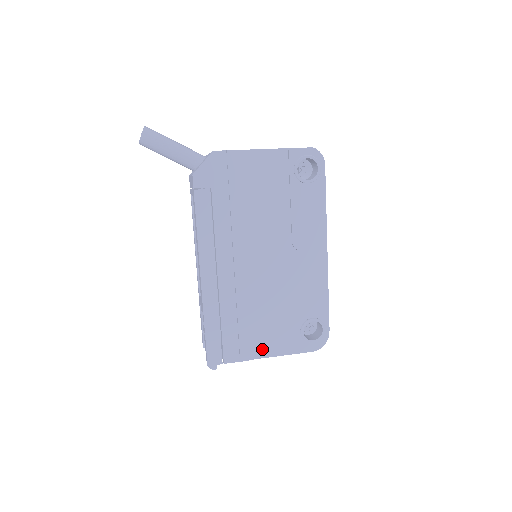
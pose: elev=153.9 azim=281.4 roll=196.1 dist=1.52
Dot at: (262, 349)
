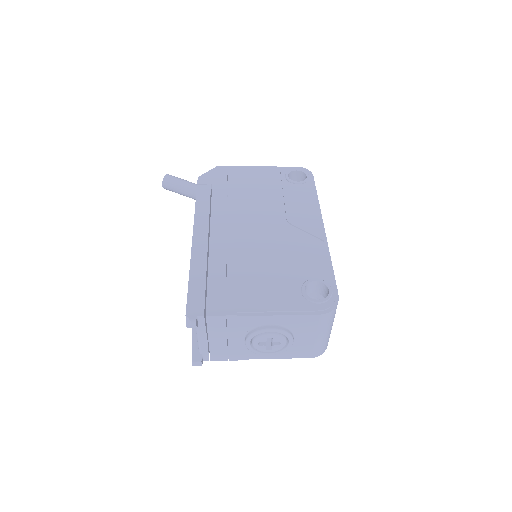
Dot at: (254, 305)
